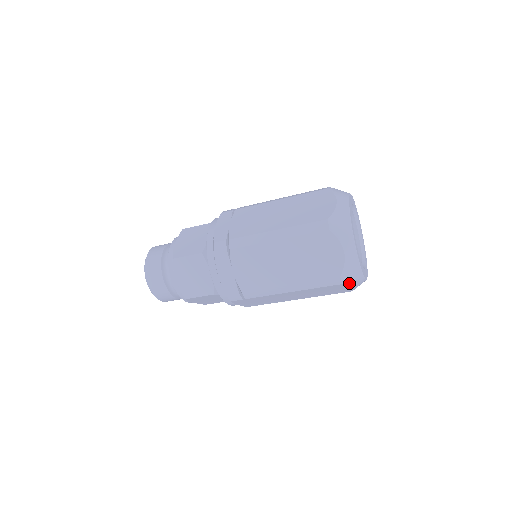
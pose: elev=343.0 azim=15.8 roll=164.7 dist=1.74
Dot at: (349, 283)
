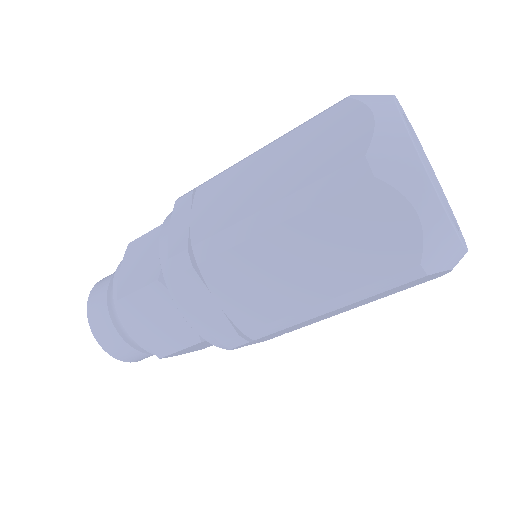
Dot at: occluded
